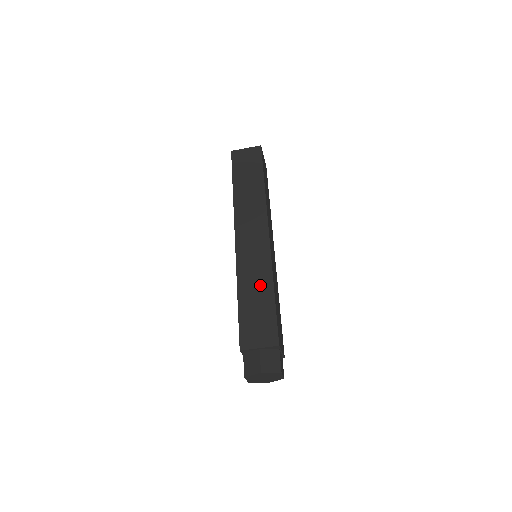
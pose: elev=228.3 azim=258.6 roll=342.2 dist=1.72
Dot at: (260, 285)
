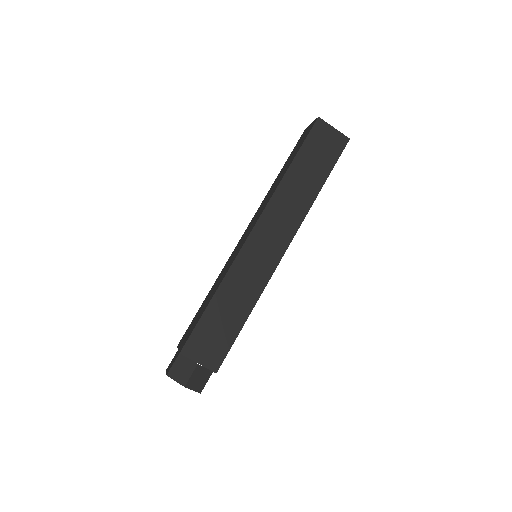
Dot at: (240, 302)
